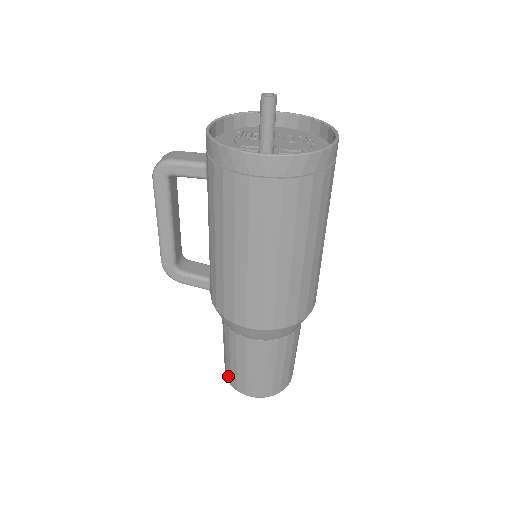
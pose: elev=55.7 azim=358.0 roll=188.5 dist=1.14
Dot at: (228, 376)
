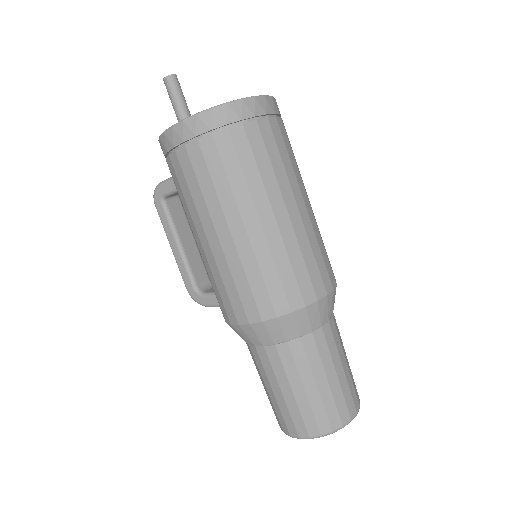
Dot at: occluded
